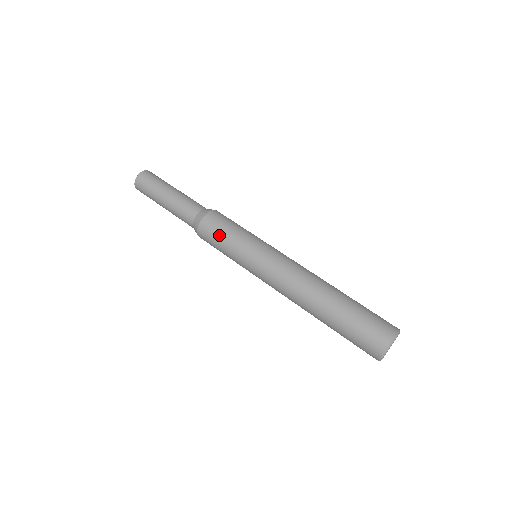
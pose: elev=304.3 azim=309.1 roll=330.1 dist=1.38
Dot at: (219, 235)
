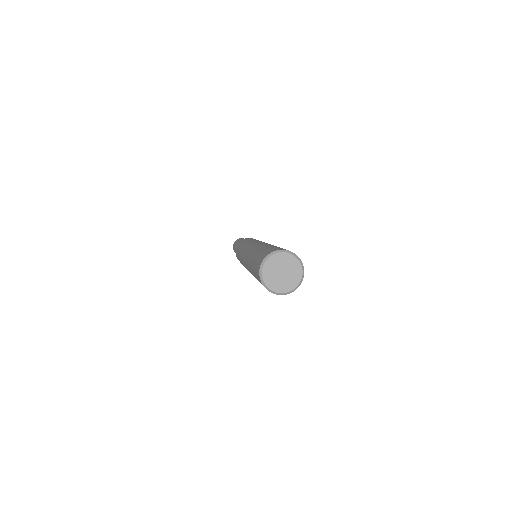
Dot at: (245, 240)
